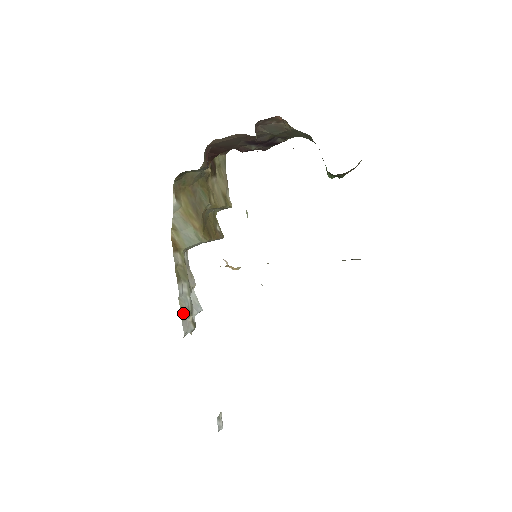
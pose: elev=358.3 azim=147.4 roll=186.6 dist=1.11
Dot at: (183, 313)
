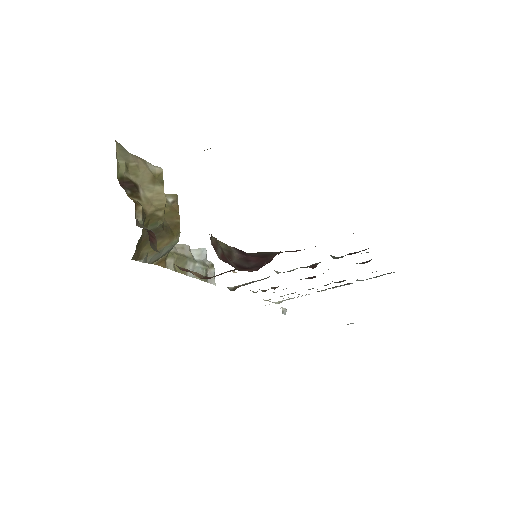
Dot at: (204, 279)
